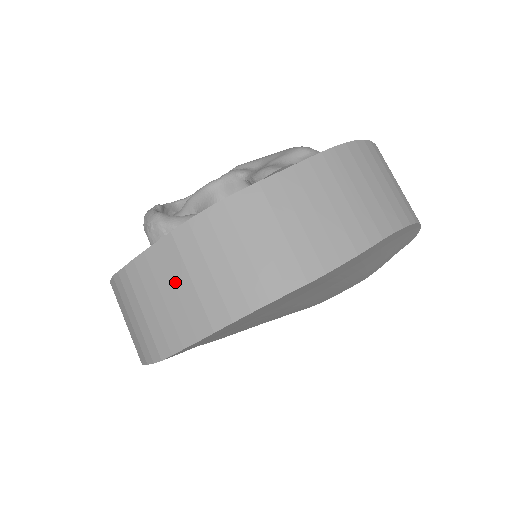
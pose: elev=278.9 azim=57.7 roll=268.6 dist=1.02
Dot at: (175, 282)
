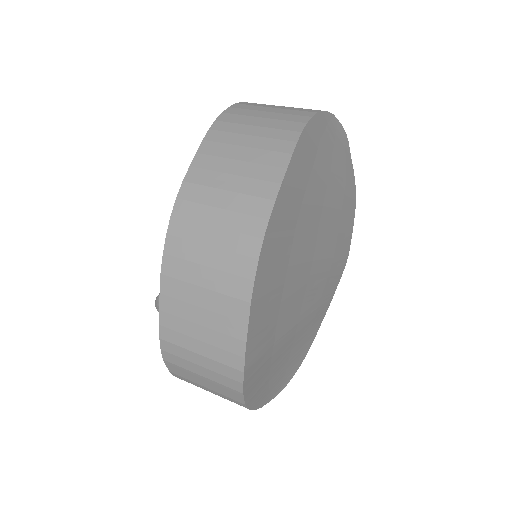
Dot at: (195, 303)
